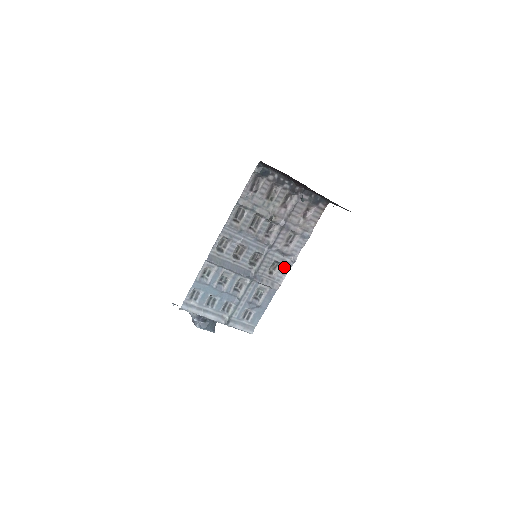
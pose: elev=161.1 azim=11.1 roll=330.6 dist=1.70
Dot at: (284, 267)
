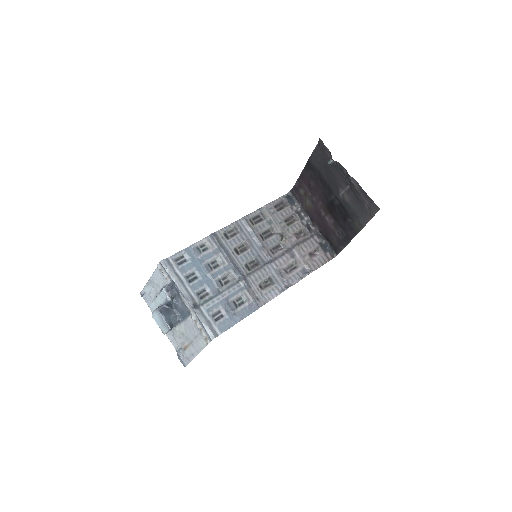
Dot at: (275, 289)
